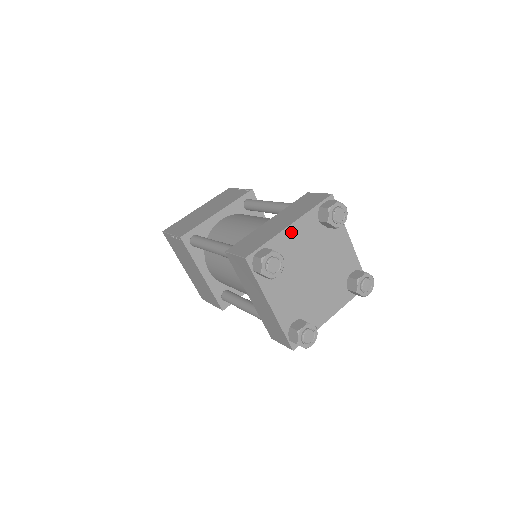
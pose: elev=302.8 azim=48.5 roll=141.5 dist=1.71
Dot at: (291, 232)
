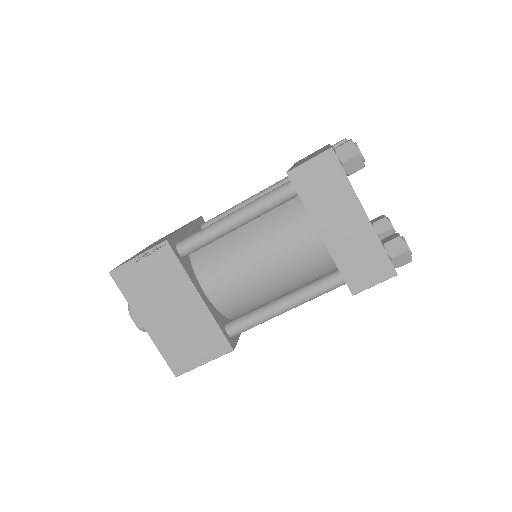
Dot at: occluded
